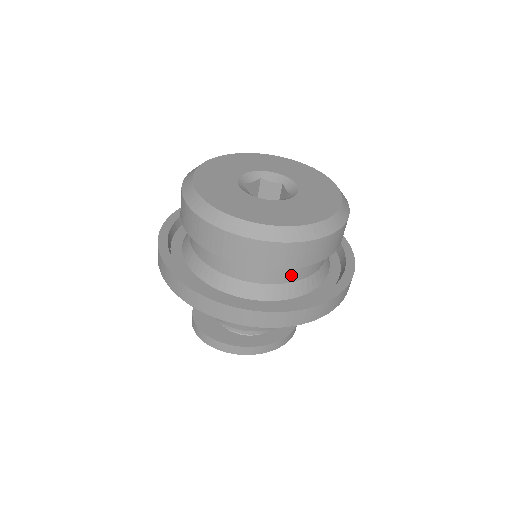
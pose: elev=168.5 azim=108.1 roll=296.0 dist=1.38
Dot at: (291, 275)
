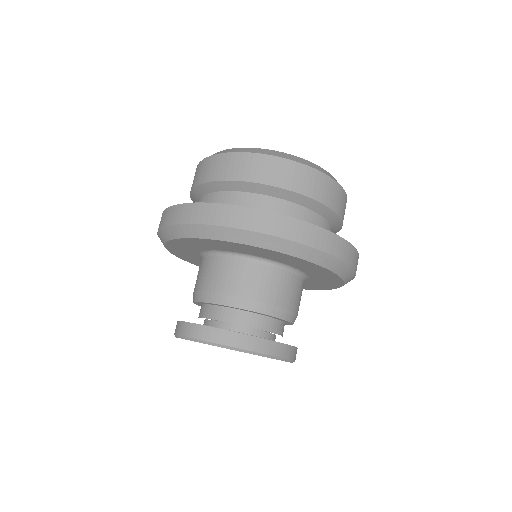
Dot at: (312, 223)
